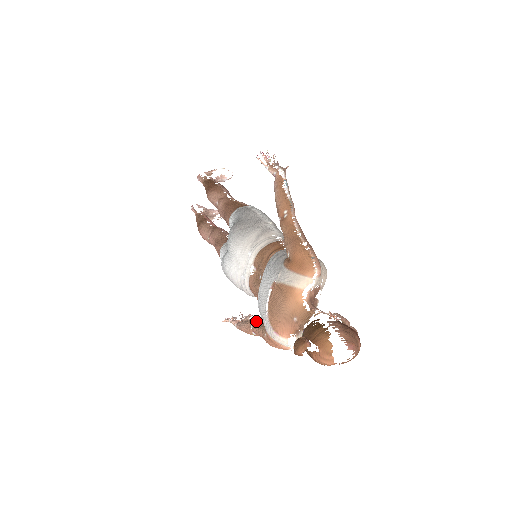
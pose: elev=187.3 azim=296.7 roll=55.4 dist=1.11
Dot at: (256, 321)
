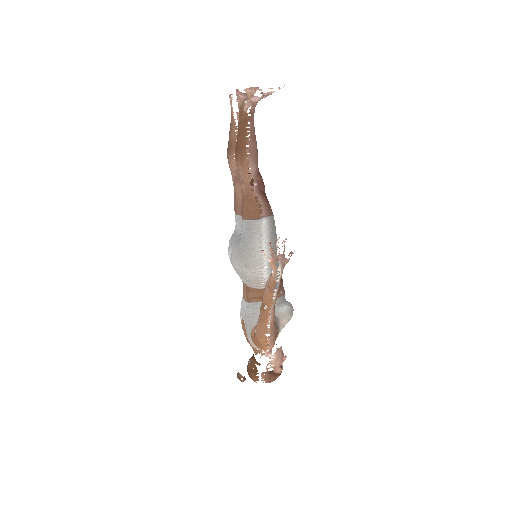
Dot at: occluded
